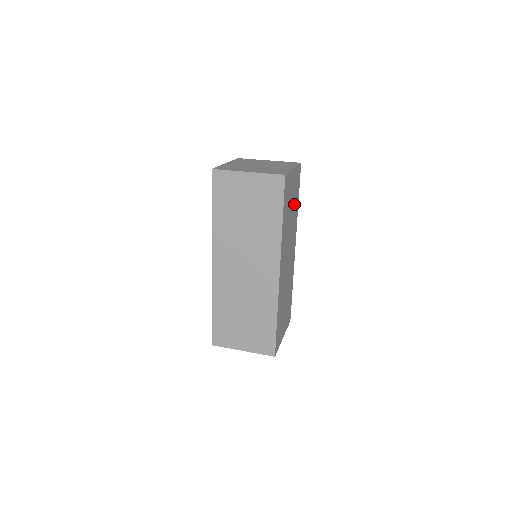
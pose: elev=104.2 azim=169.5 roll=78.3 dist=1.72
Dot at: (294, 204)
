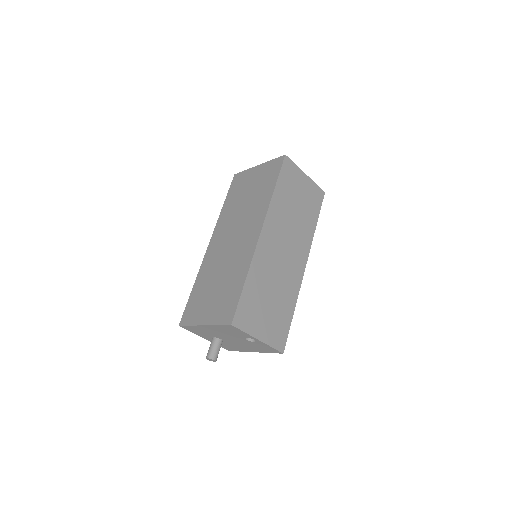
Dot at: occluded
